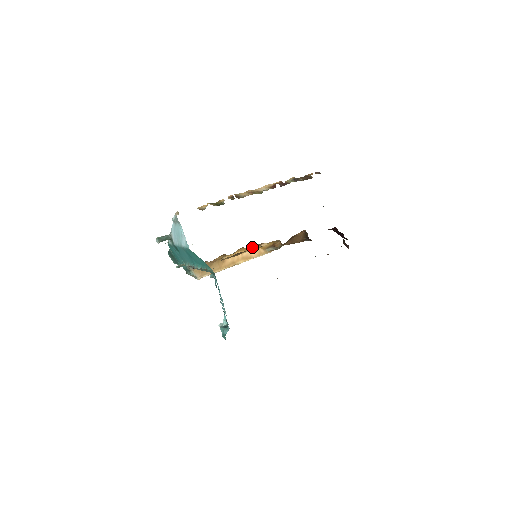
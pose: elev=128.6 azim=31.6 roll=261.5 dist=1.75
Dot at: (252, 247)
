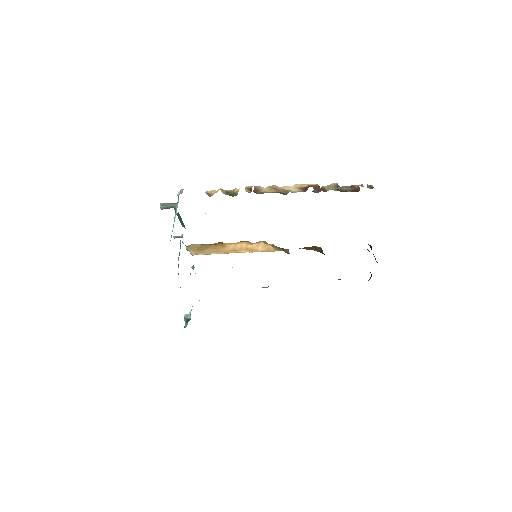
Dot at: (261, 241)
